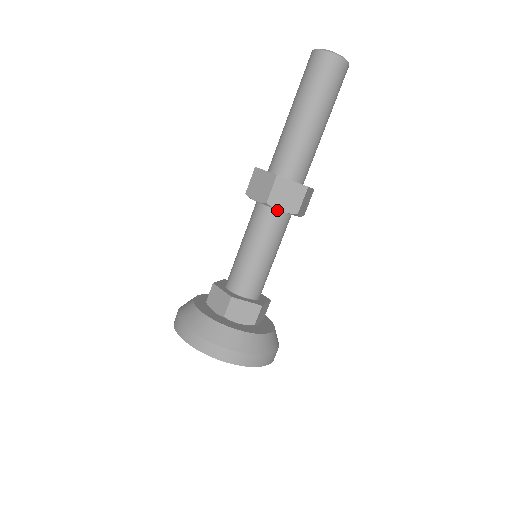
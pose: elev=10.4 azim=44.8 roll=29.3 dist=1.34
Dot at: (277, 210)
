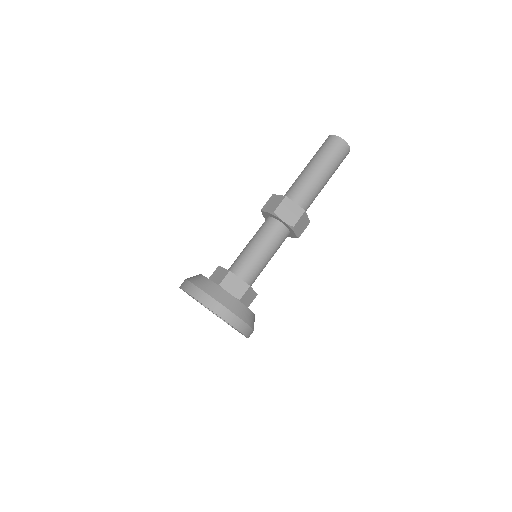
Dot at: (280, 222)
